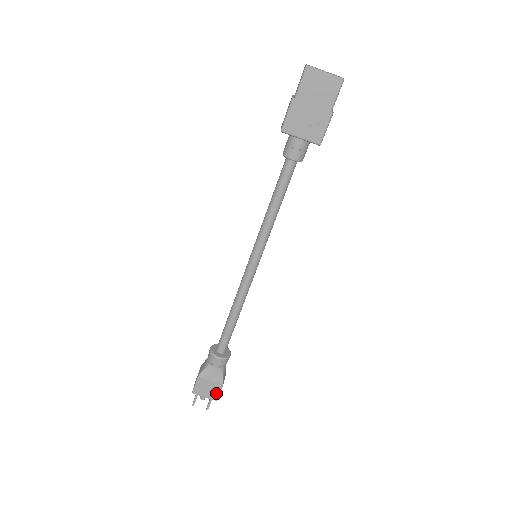
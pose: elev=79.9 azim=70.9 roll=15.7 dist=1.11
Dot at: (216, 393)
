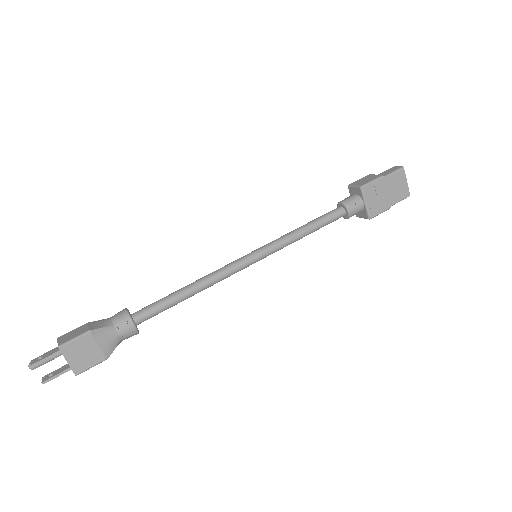
Dot at: (87, 365)
